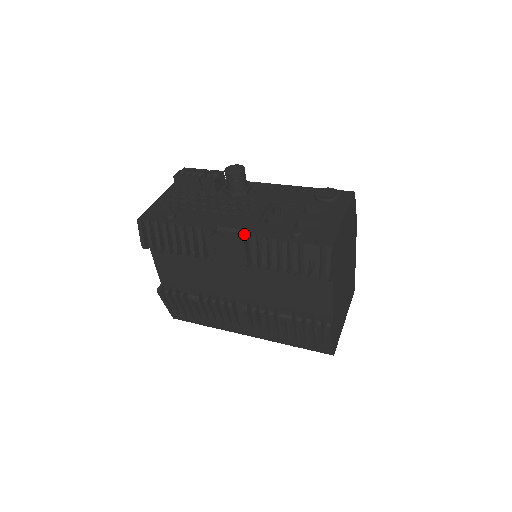
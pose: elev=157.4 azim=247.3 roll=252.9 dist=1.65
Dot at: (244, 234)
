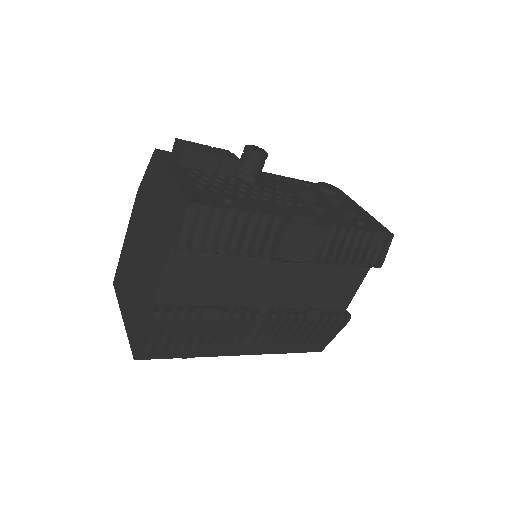
Dot at: (324, 223)
